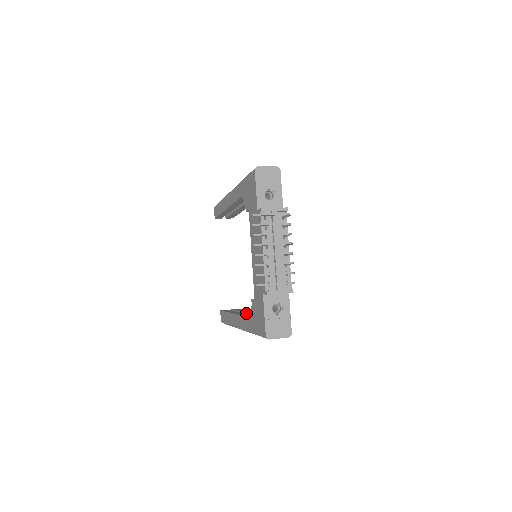
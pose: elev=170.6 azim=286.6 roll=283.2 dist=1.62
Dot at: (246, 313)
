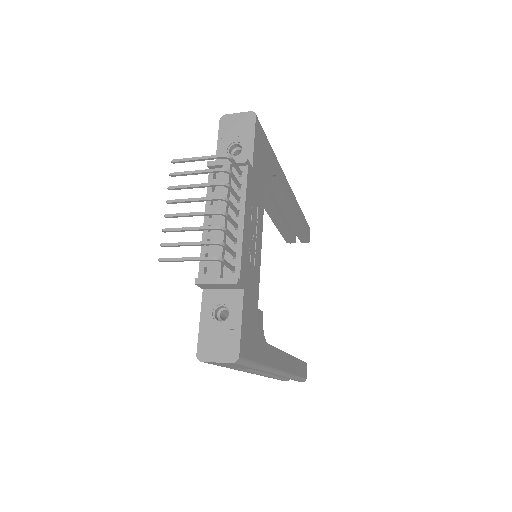
Dot at: occluded
